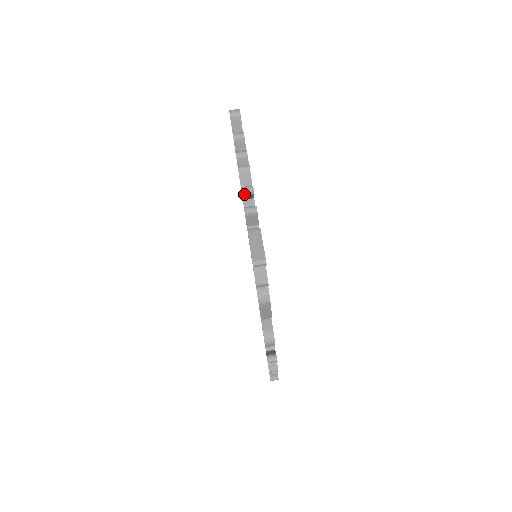
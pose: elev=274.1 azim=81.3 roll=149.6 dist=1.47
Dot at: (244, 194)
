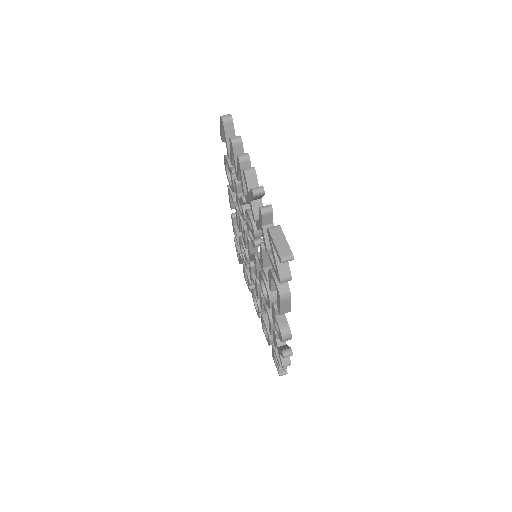
Dot at: (255, 195)
